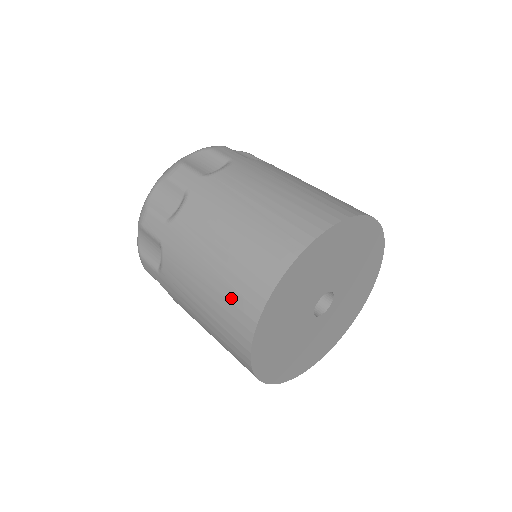
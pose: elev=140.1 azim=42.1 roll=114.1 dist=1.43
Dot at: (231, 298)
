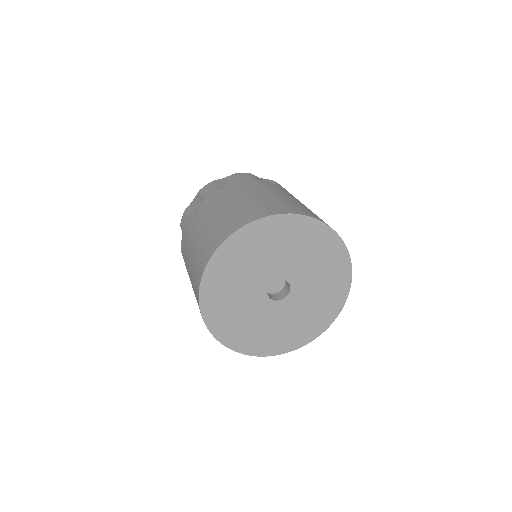
Dot at: occluded
